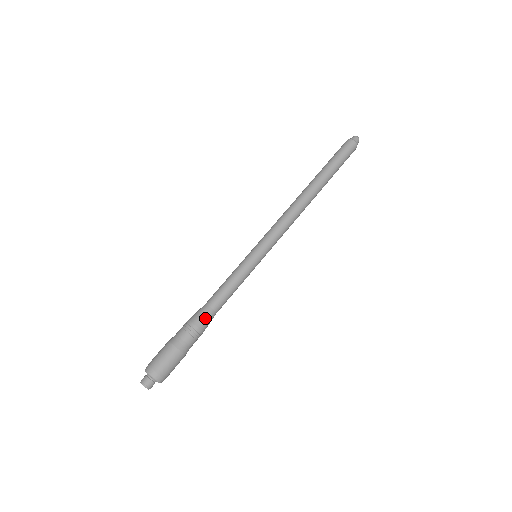
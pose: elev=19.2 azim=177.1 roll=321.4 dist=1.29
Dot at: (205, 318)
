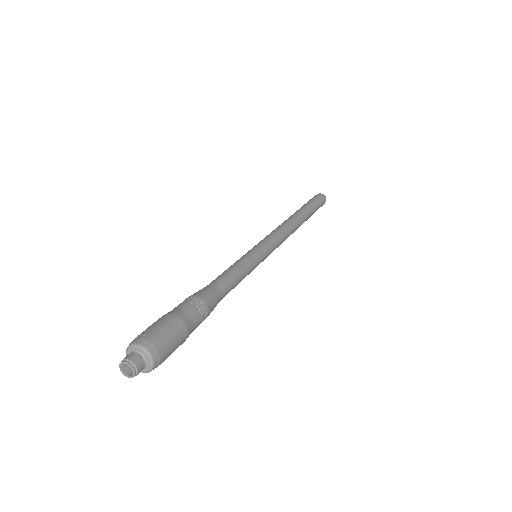
Dot at: (215, 303)
